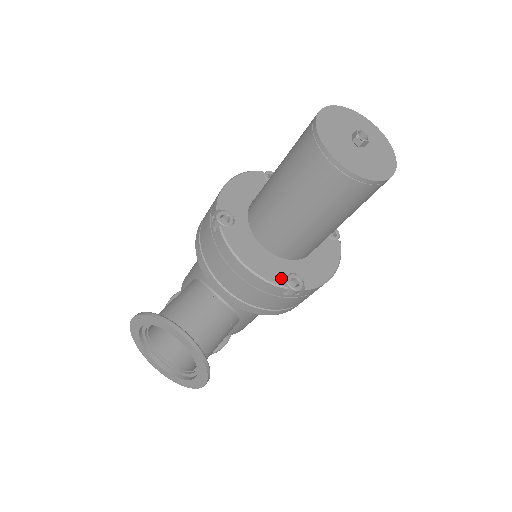
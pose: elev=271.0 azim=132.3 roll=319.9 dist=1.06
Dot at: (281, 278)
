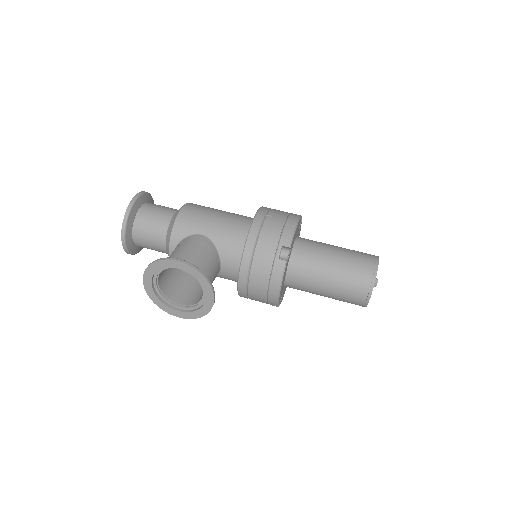
Dot at: occluded
